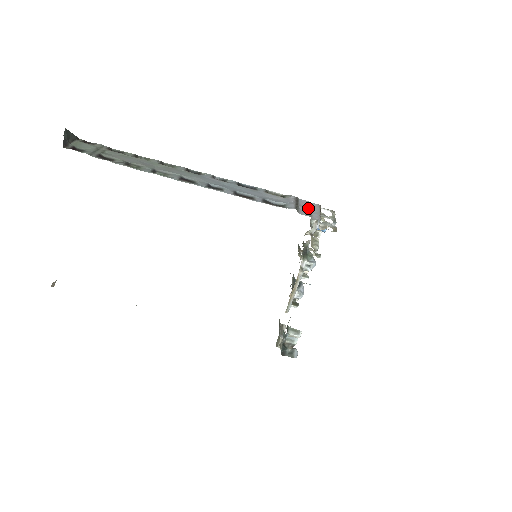
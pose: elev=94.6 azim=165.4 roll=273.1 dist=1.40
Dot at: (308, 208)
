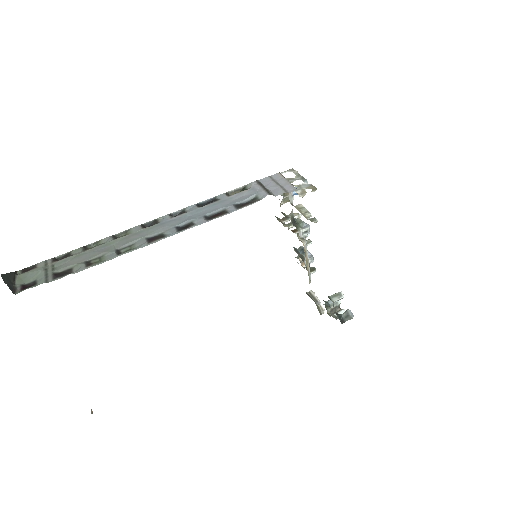
Dot at: (275, 184)
